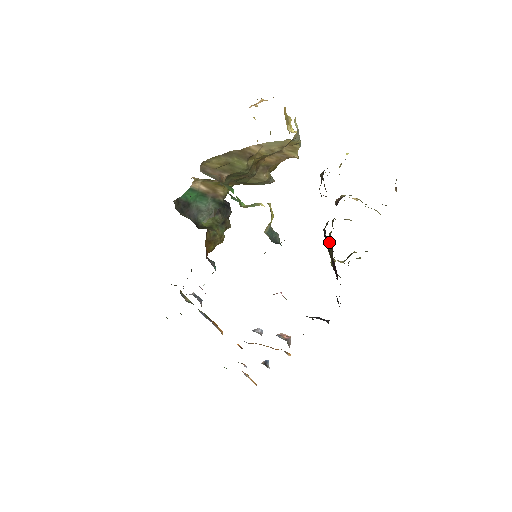
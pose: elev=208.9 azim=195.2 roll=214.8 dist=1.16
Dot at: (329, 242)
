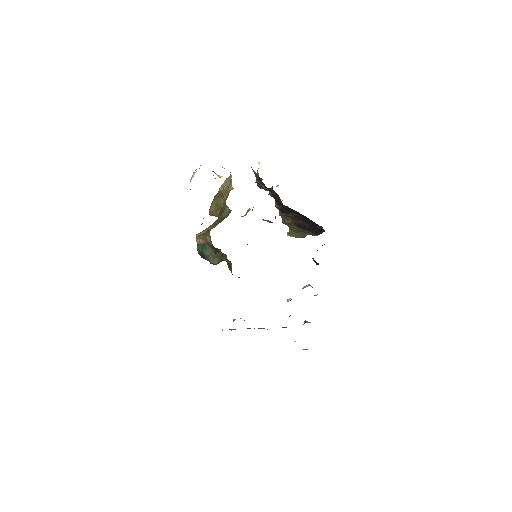
Dot at: (283, 218)
